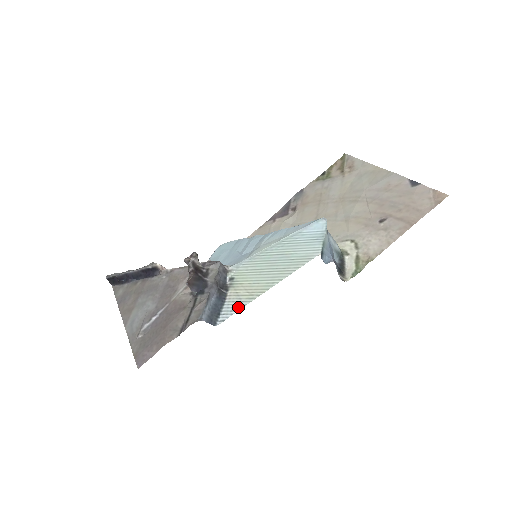
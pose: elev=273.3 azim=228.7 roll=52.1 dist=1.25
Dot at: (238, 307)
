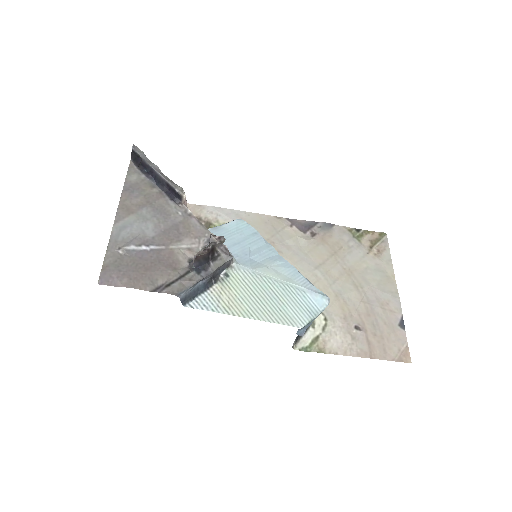
Dot at: (212, 308)
